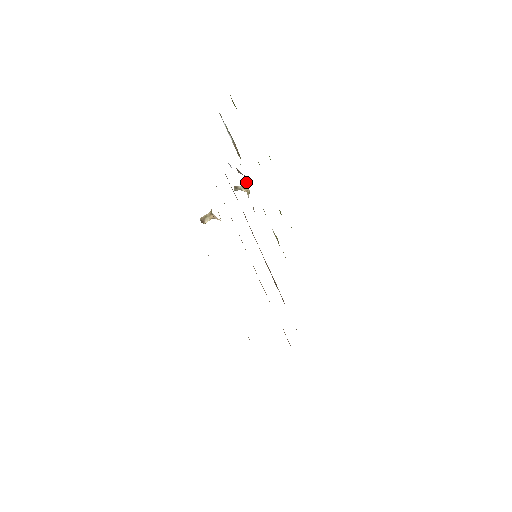
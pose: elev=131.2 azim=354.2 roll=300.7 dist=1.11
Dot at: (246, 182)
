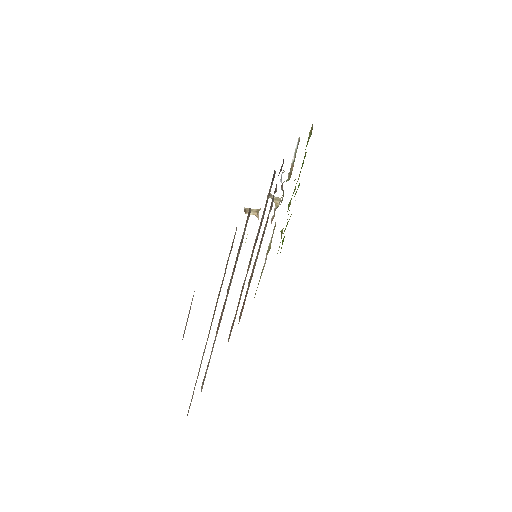
Dot at: (281, 197)
